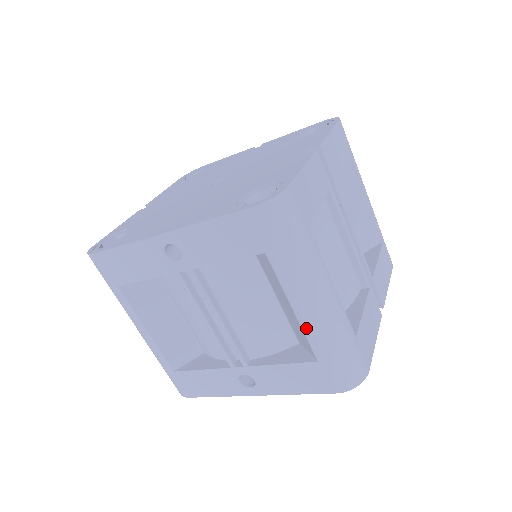
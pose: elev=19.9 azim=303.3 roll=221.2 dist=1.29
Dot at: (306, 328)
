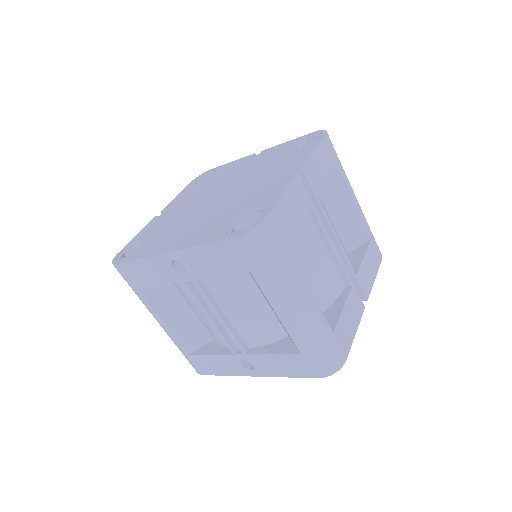
Dot at: (288, 328)
